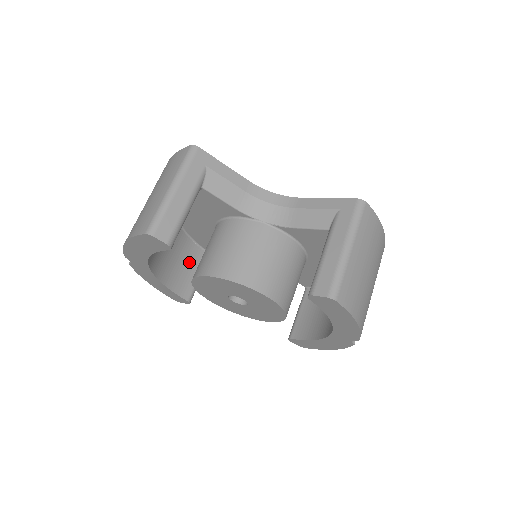
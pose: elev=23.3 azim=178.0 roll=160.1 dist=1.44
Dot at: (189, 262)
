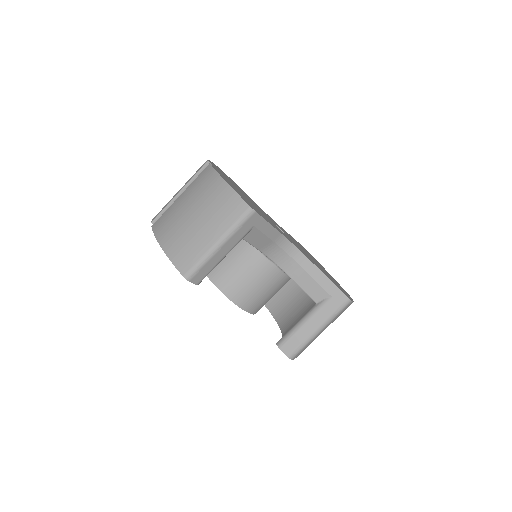
Dot at: occluded
